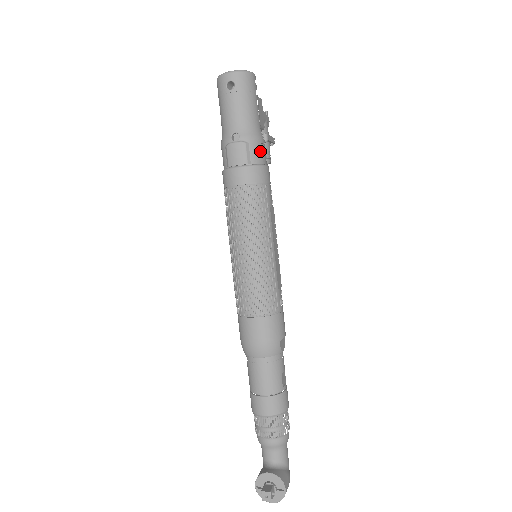
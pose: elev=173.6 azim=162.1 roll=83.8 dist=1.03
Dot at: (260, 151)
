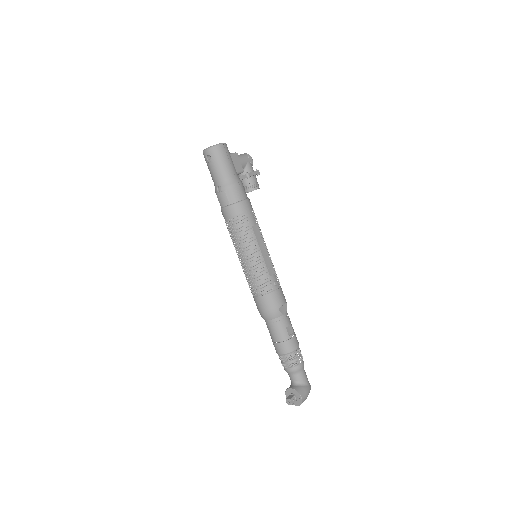
Dot at: (237, 193)
